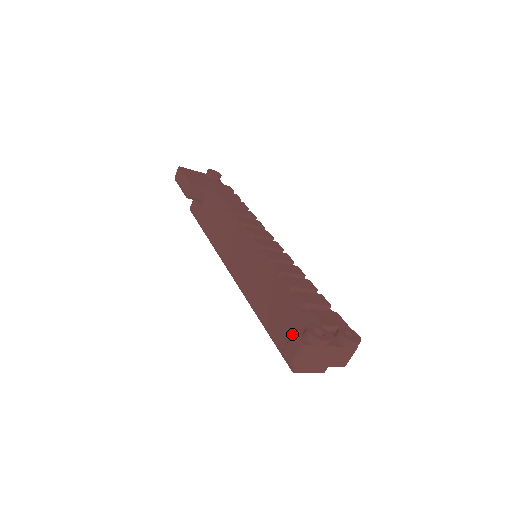
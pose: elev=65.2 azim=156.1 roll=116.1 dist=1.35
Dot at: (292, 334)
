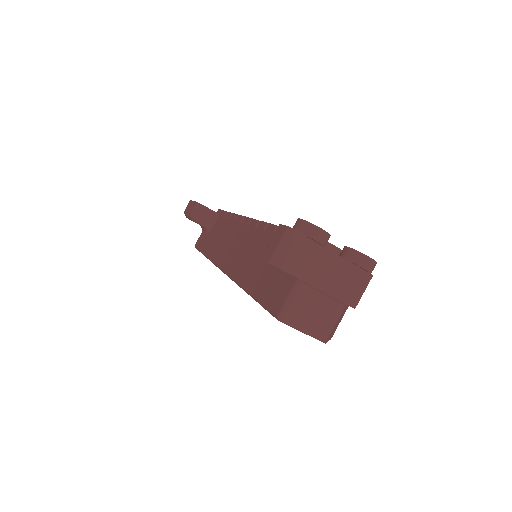
Dot at: occluded
